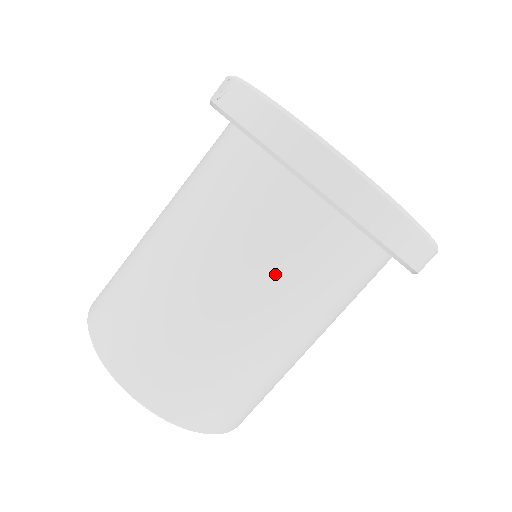
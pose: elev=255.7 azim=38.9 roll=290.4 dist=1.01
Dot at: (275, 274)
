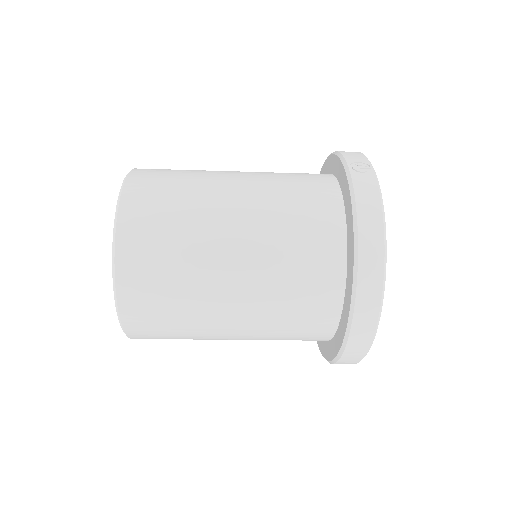
Dot at: (278, 296)
